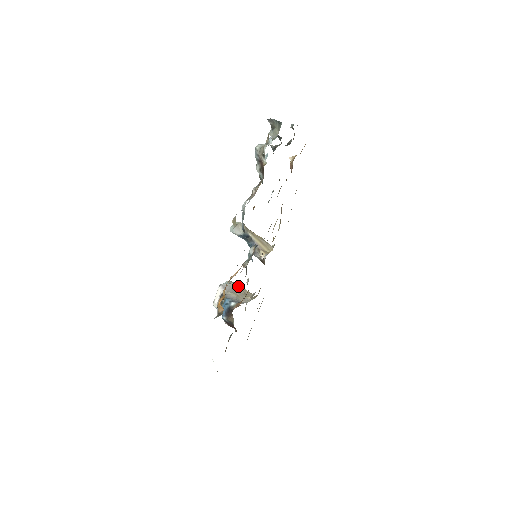
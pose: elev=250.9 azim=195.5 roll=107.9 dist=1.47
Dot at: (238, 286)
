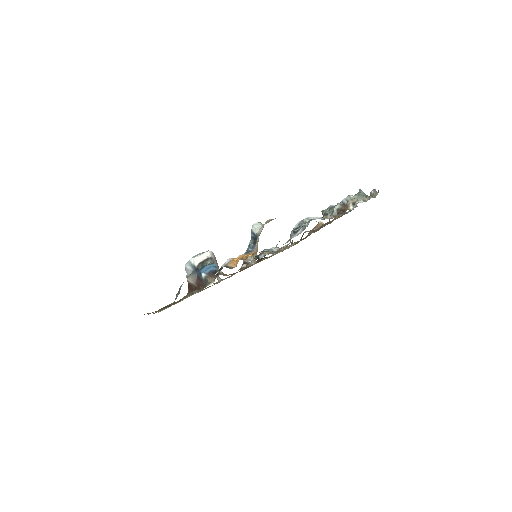
Dot at: occluded
